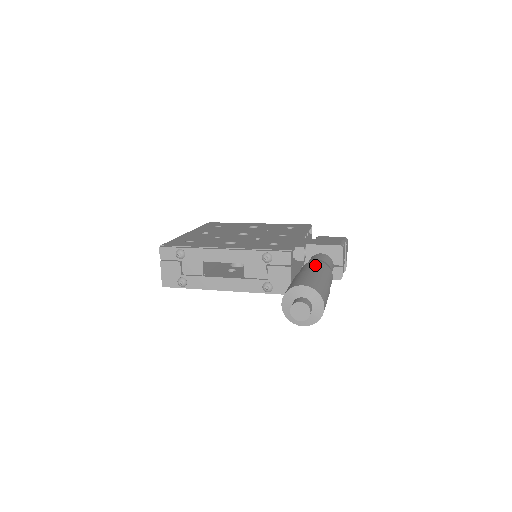
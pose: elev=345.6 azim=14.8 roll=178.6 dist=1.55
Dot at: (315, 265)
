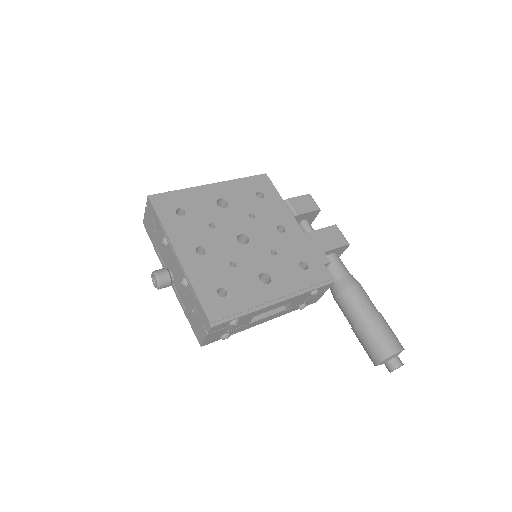
Dot at: (364, 297)
